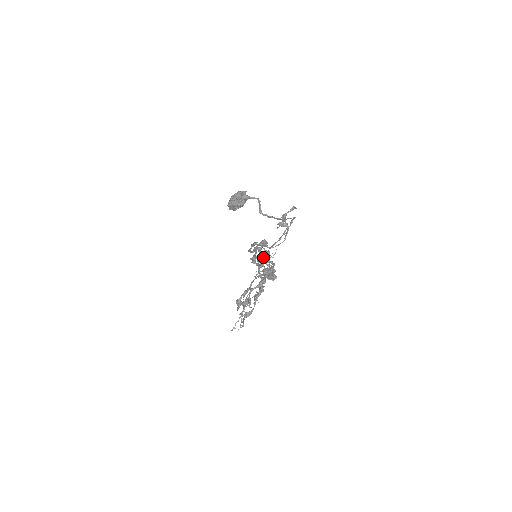
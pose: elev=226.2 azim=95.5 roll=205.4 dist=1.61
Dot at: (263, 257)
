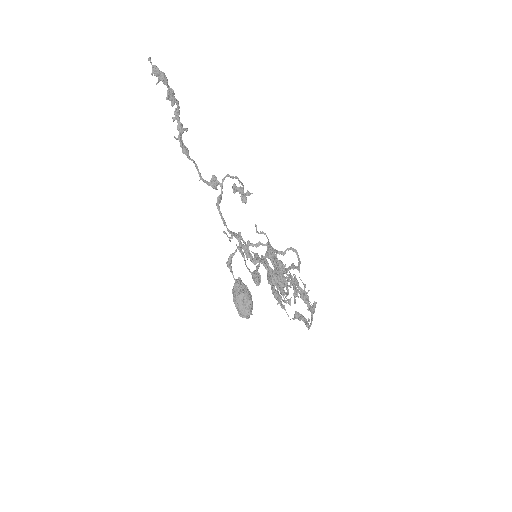
Dot at: (174, 118)
